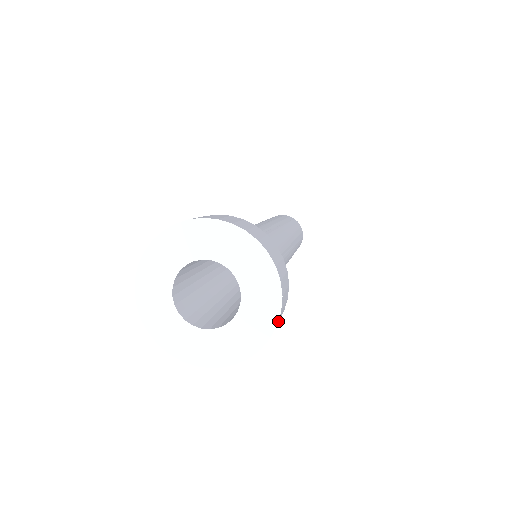
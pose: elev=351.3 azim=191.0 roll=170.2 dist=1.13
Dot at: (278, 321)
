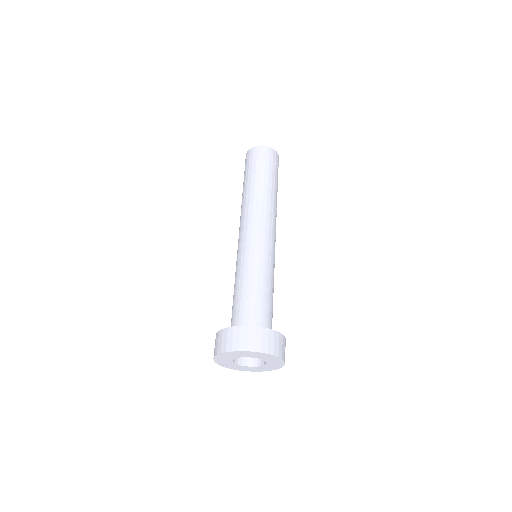
Dot at: (276, 368)
